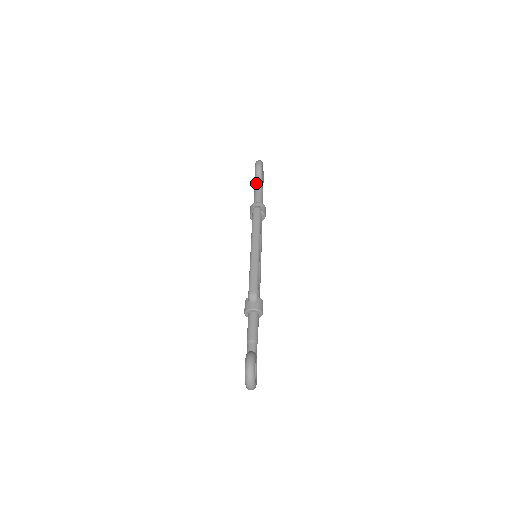
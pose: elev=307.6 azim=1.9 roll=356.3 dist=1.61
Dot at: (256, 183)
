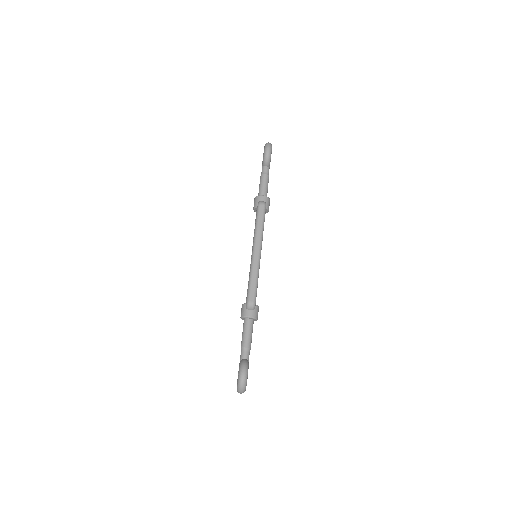
Dot at: (263, 169)
